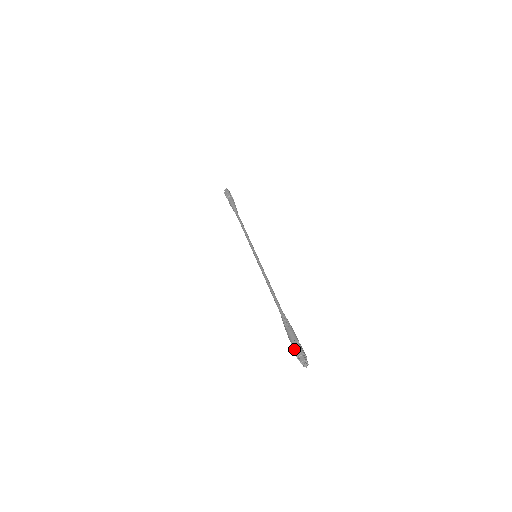
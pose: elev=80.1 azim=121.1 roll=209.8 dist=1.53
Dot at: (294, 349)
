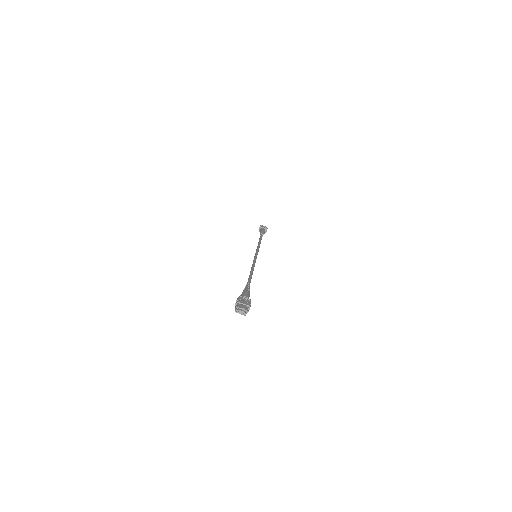
Dot at: occluded
